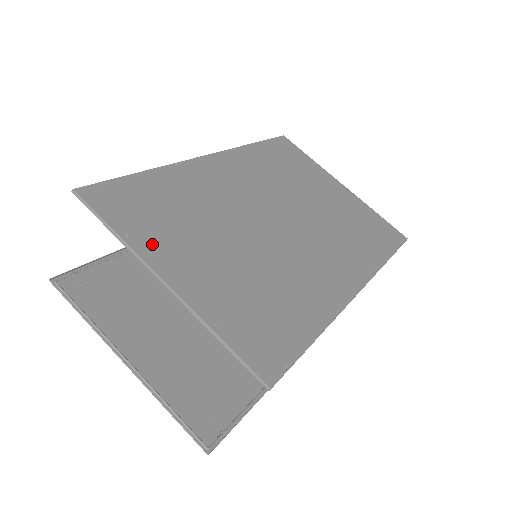
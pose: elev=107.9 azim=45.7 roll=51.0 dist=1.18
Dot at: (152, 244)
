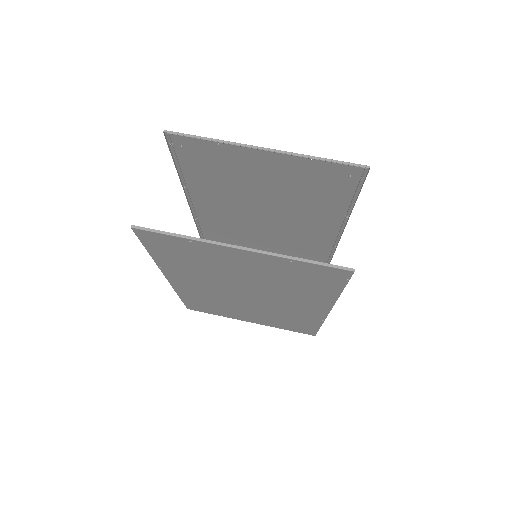
Dot at: (234, 152)
